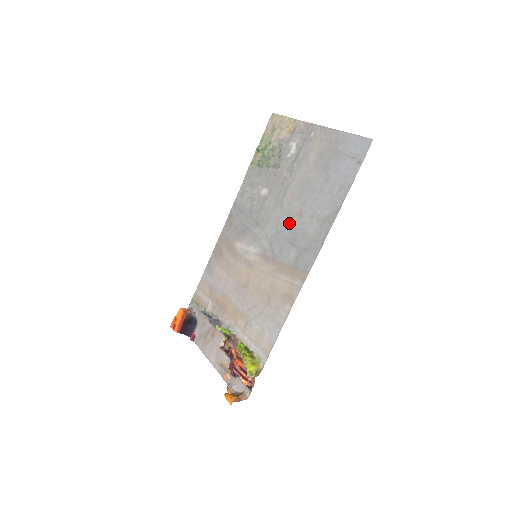
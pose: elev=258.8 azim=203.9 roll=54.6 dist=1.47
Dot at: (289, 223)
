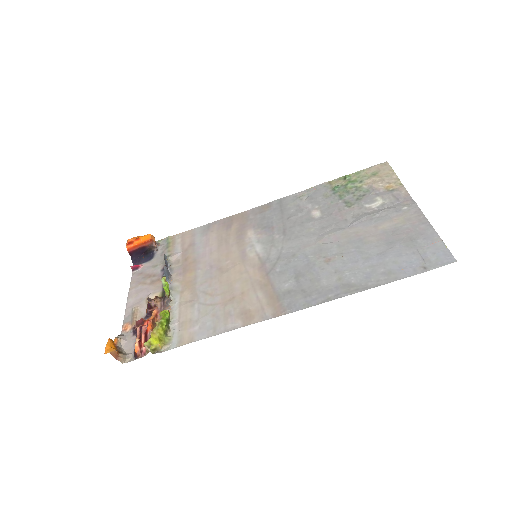
Dot at: (312, 257)
